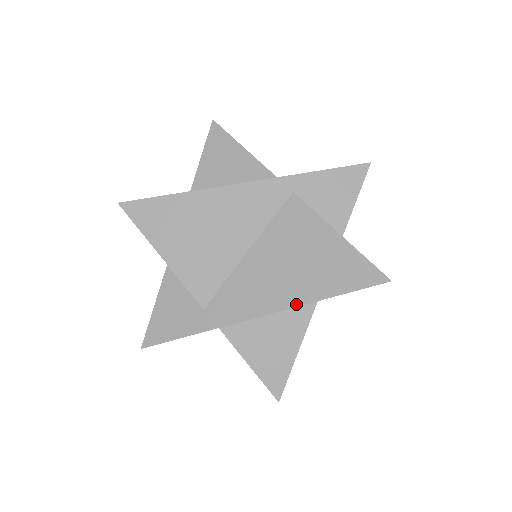
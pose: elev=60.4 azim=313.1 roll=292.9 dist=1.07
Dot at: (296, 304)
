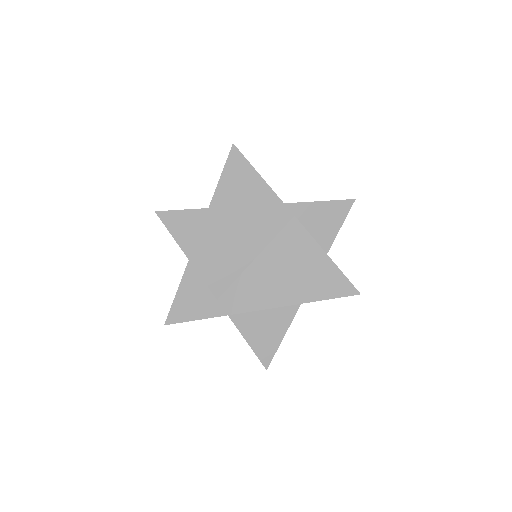
Dot at: (289, 303)
